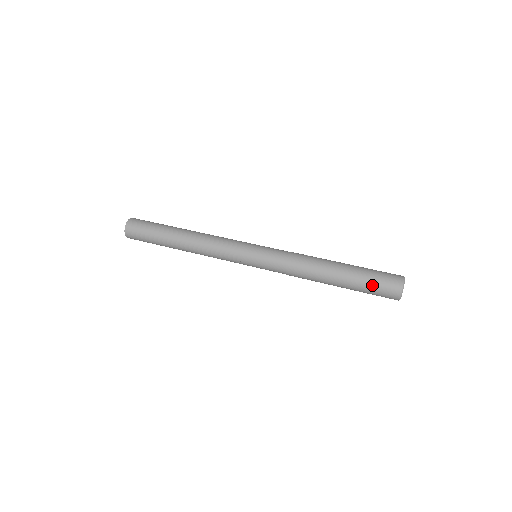
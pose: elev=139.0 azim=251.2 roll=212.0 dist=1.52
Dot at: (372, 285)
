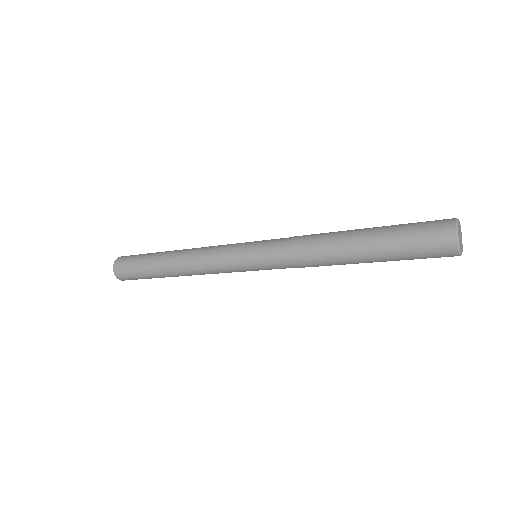
Dot at: (409, 228)
